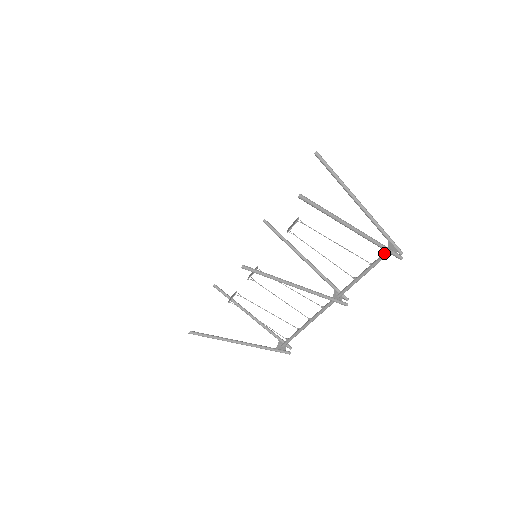
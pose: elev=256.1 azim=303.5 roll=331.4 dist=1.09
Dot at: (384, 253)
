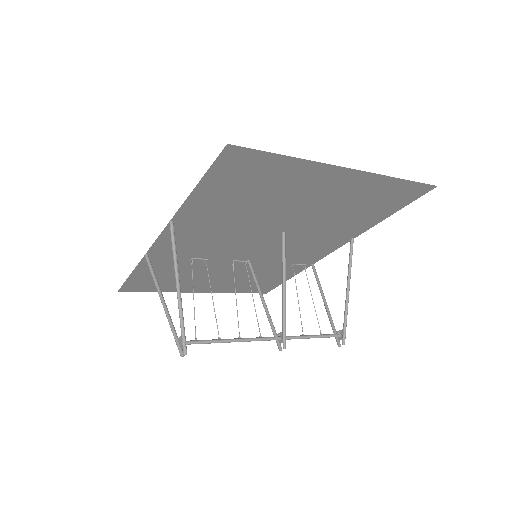
Dot at: (334, 334)
